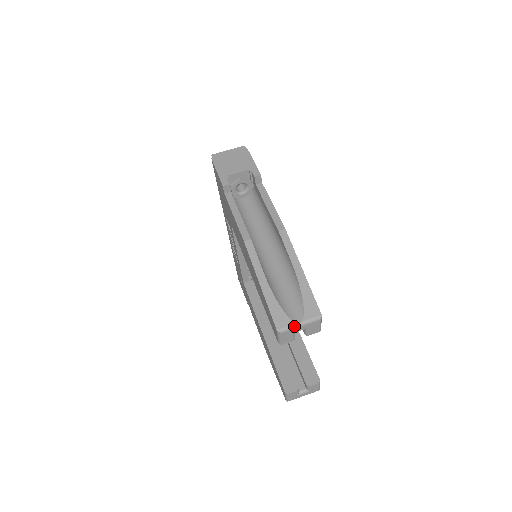
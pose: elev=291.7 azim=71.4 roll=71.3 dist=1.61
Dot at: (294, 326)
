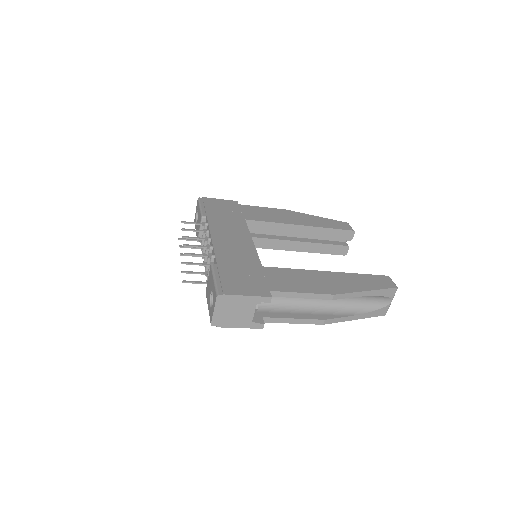
Dot at: occluded
